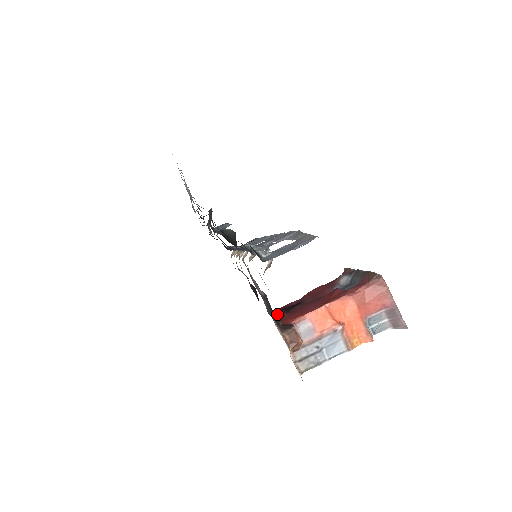
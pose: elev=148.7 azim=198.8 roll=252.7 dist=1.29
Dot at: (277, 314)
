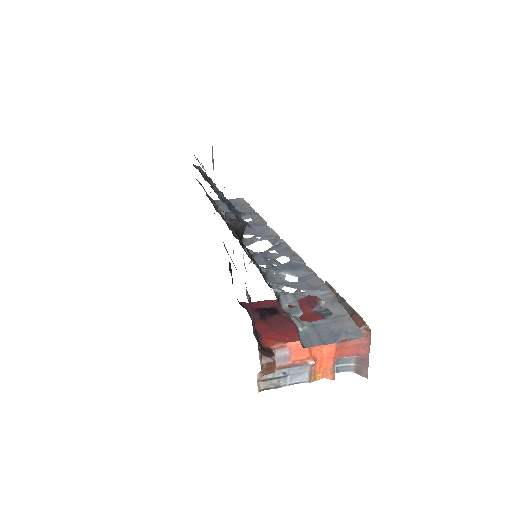
Dot at: occluded
